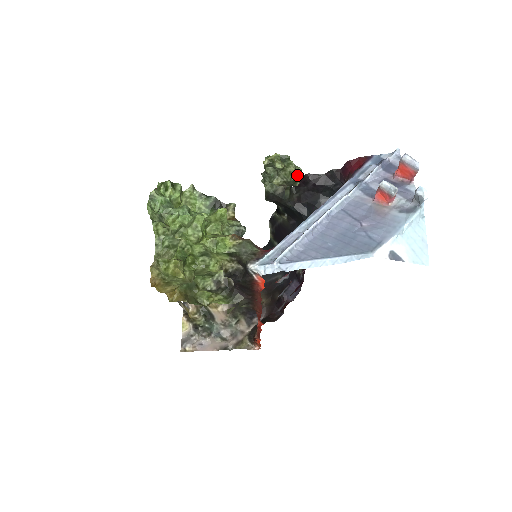
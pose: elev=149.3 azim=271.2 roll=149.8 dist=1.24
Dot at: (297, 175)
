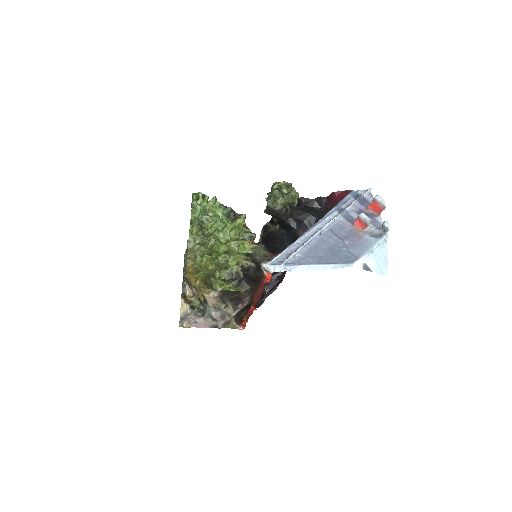
Dot at: (296, 199)
